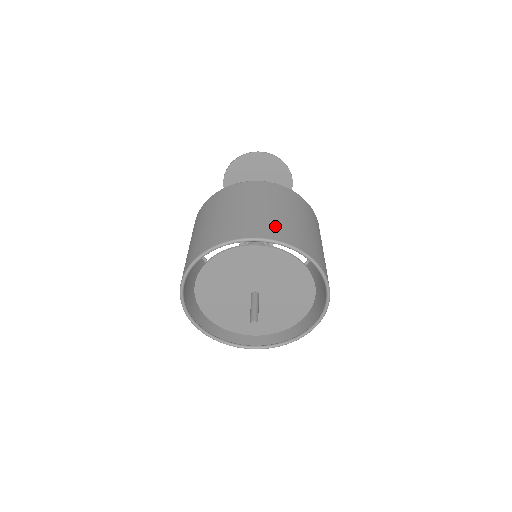
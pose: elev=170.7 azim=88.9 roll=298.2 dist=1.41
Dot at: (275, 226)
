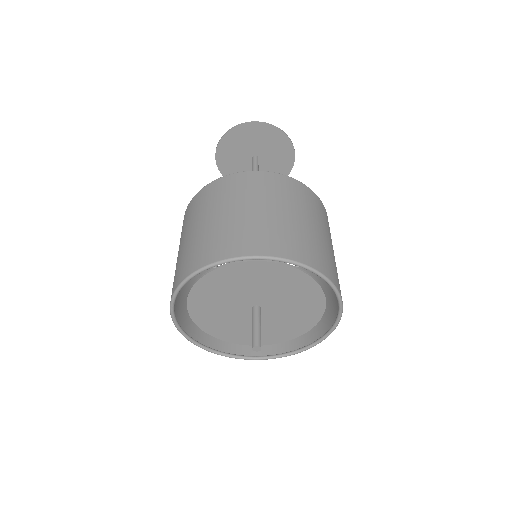
Dot at: (282, 237)
